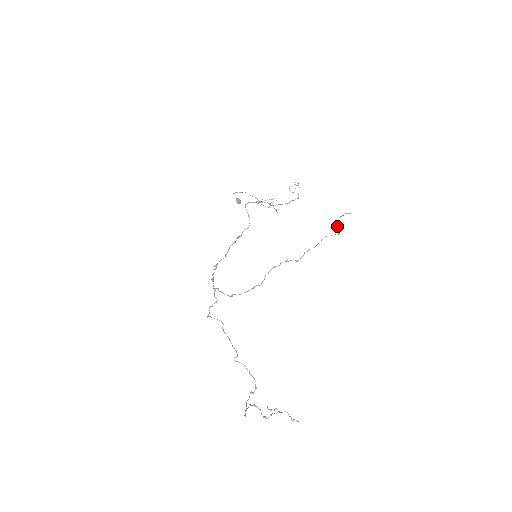
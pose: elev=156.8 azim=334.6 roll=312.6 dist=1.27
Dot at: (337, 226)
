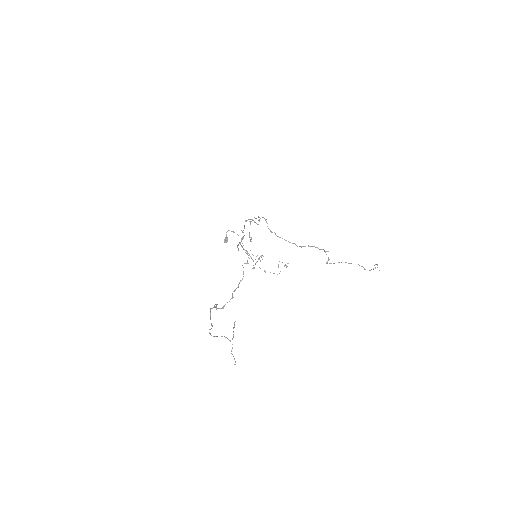
Dot at: (375, 264)
